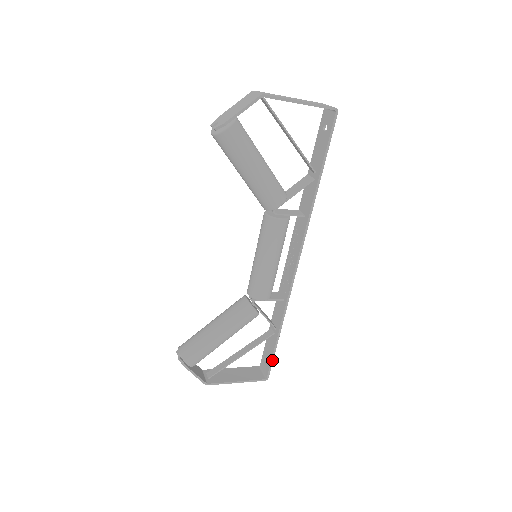
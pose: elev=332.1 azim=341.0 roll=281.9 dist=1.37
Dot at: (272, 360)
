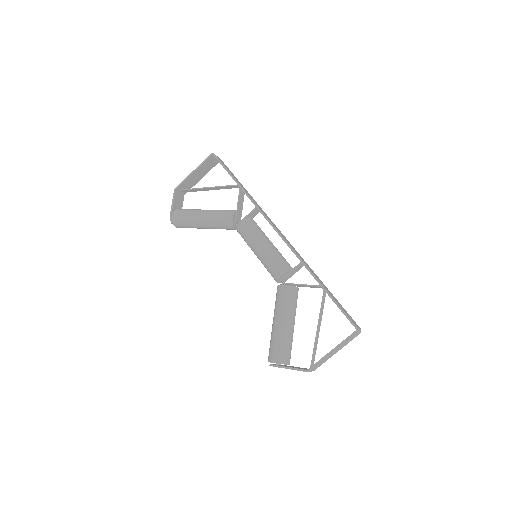
Dot at: (341, 310)
